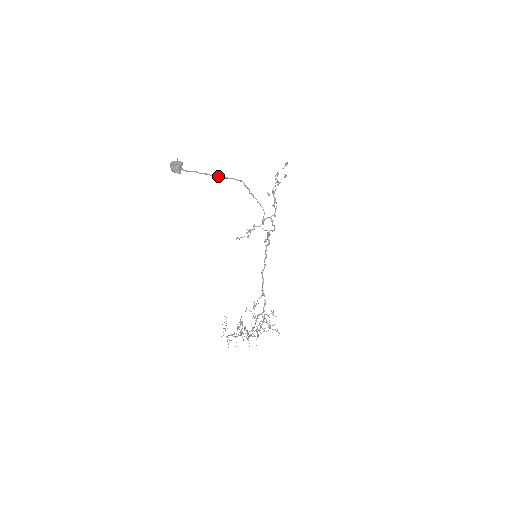
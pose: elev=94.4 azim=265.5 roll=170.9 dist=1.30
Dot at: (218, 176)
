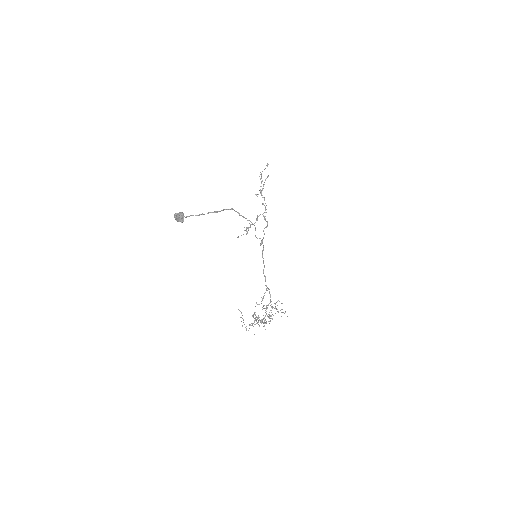
Dot at: (212, 212)
